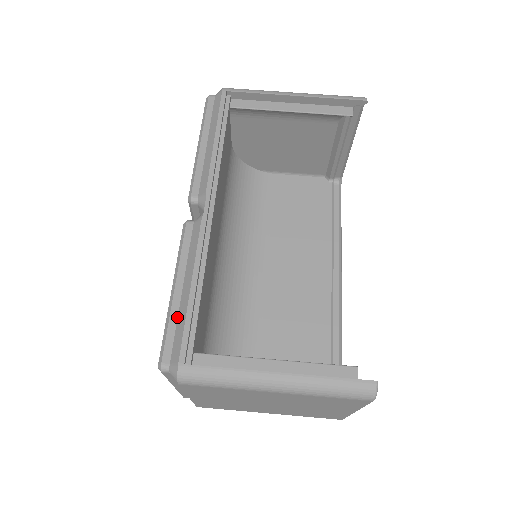
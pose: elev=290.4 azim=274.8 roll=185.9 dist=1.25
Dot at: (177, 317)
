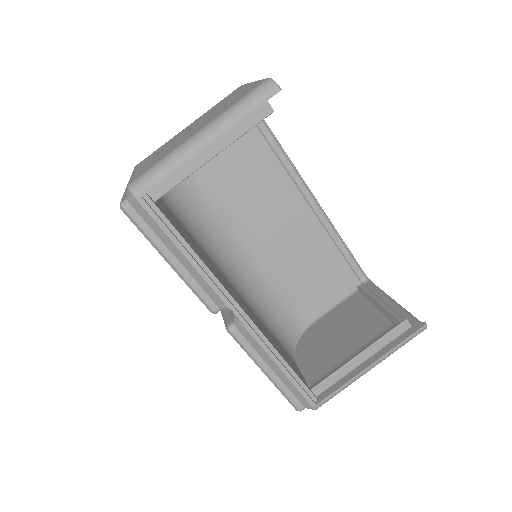
Dot at: (285, 385)
